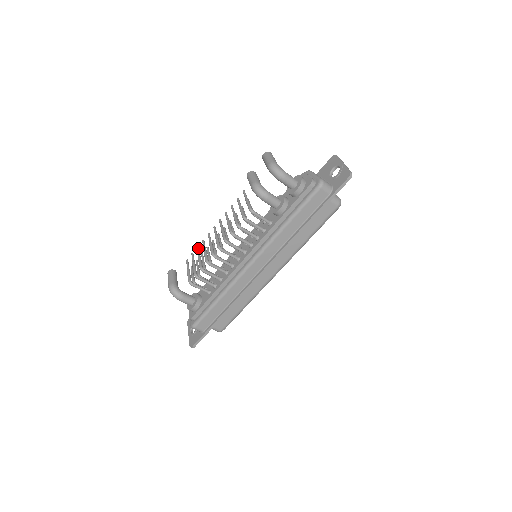
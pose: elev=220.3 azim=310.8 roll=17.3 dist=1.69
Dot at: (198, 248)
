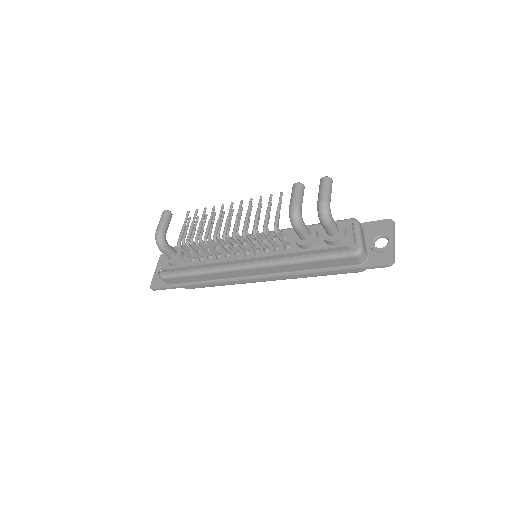
Dot at: (205, 211)
